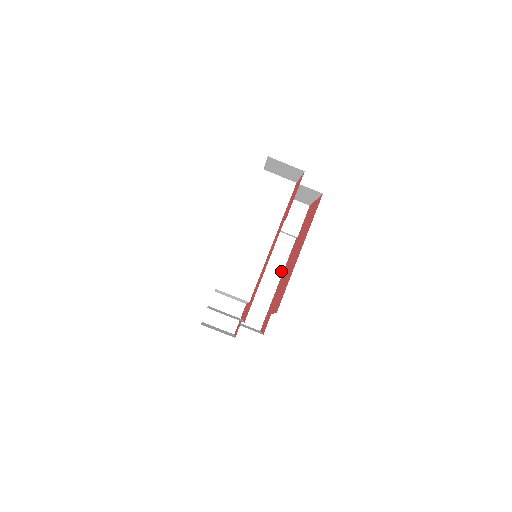
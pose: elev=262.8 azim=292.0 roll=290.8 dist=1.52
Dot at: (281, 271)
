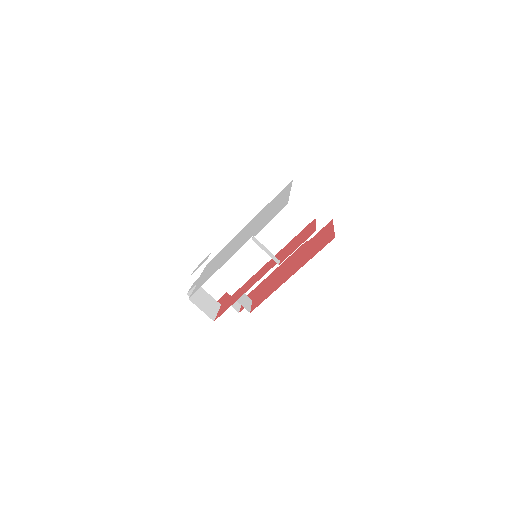
Dot at: occluded
